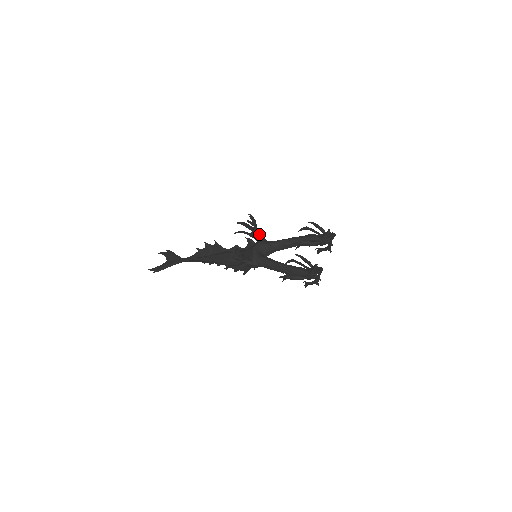
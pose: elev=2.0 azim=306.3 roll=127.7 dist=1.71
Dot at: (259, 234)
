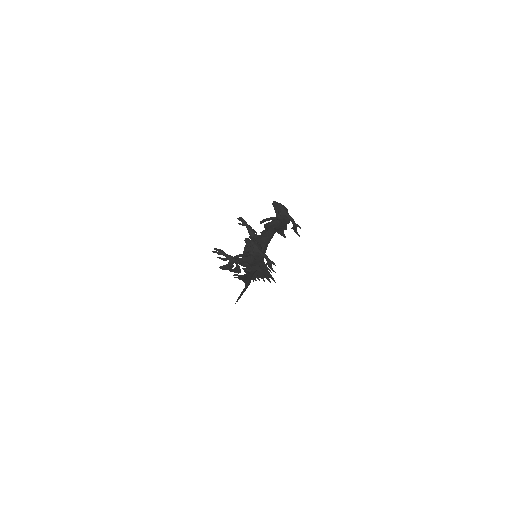
Dot at: (256, 234)
